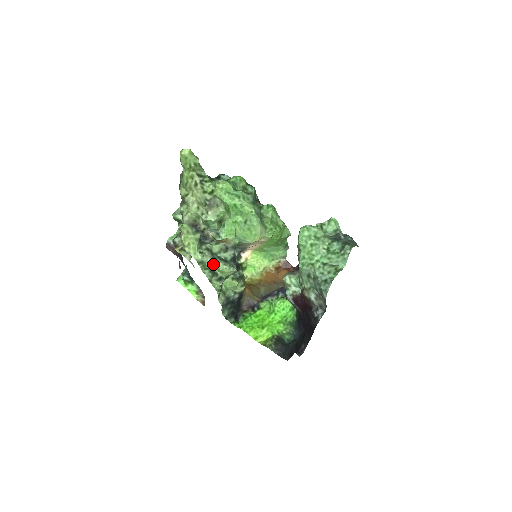
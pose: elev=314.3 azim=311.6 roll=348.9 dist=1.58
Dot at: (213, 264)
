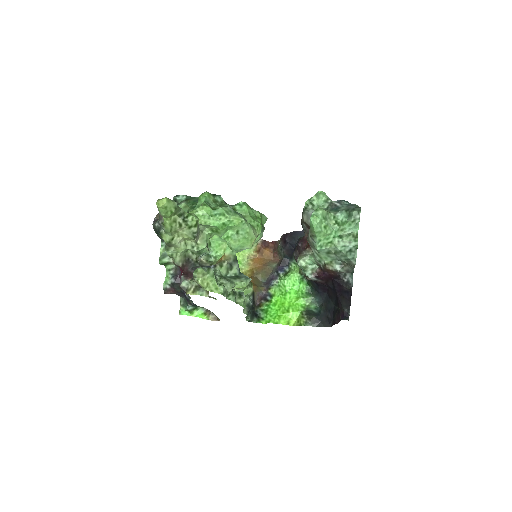
Dot at: (232, 287)
